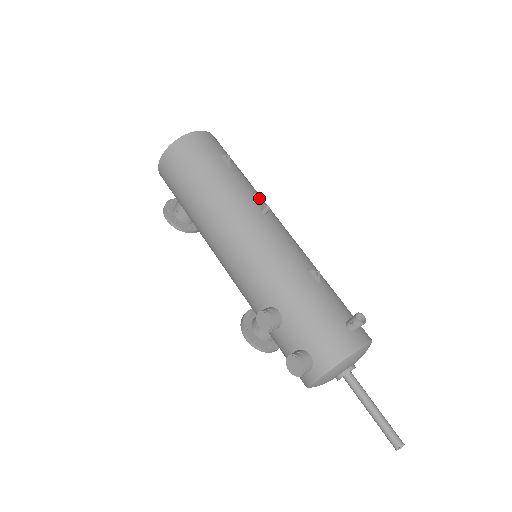
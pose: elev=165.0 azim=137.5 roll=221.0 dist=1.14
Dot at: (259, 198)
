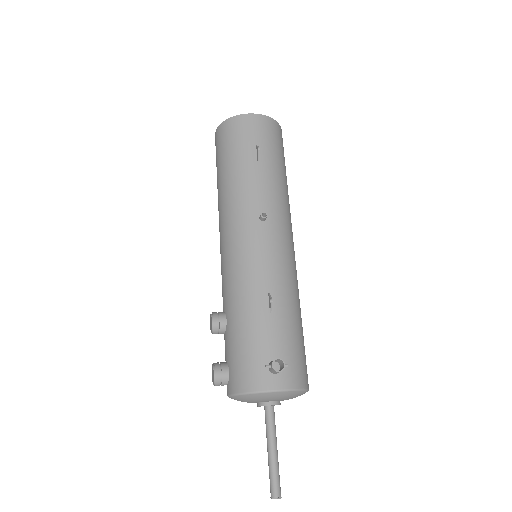
Dot at: (271, 201)
